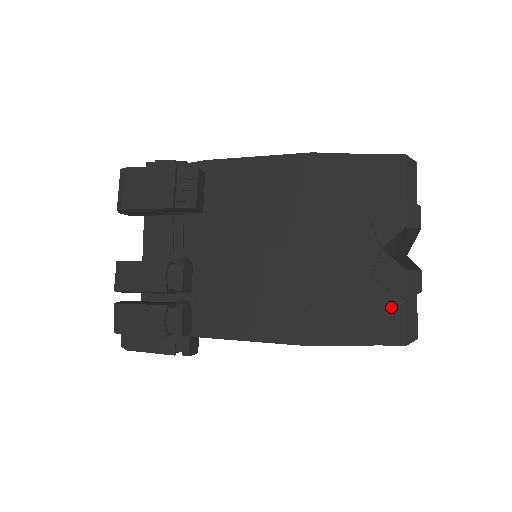
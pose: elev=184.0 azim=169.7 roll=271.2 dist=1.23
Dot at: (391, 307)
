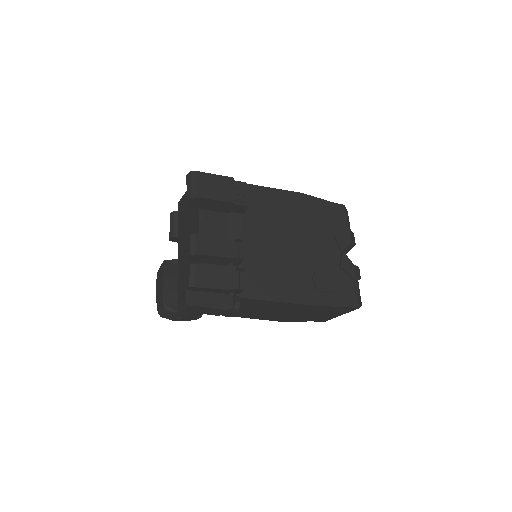
Dot at: (350, 285)
